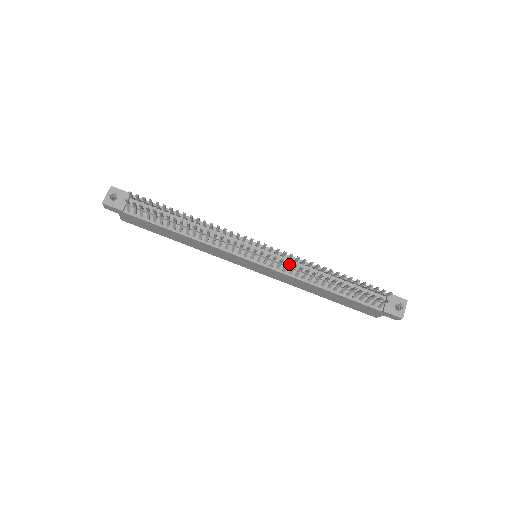
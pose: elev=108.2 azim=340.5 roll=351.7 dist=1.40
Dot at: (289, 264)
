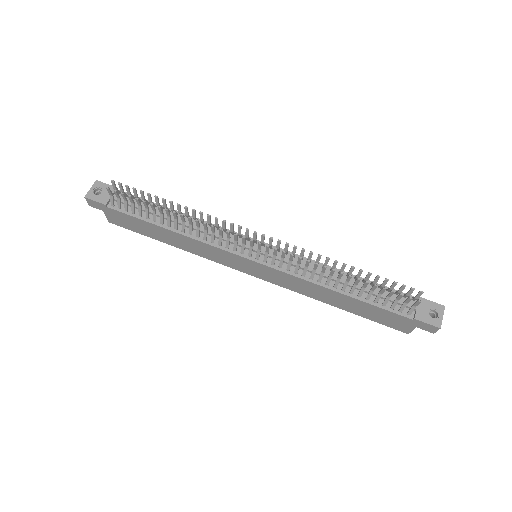
Dot at: (292, 258)
